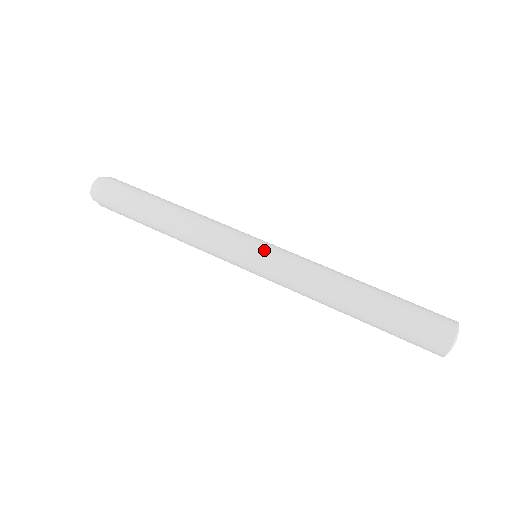
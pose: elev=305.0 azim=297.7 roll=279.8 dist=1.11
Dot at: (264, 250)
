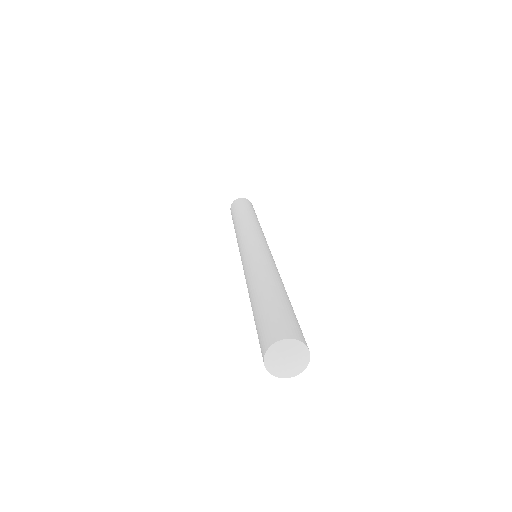
Dot at: (244, 252)
